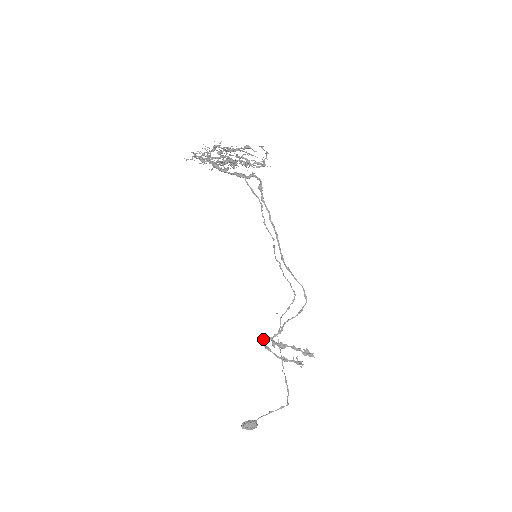
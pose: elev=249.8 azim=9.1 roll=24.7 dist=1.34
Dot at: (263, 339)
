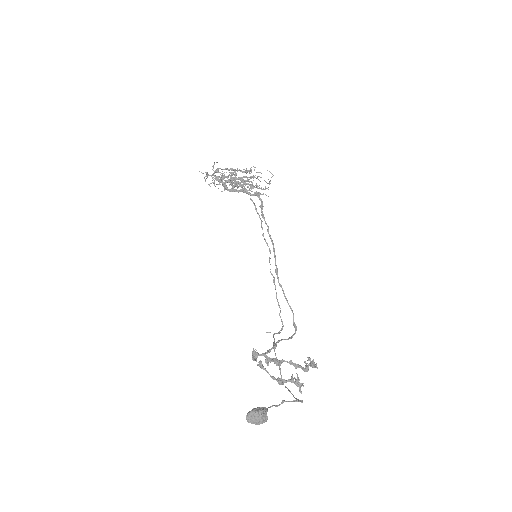
Dot at: (255, 353)
